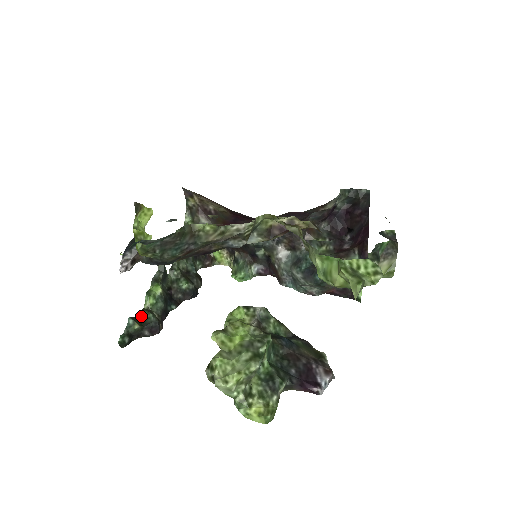
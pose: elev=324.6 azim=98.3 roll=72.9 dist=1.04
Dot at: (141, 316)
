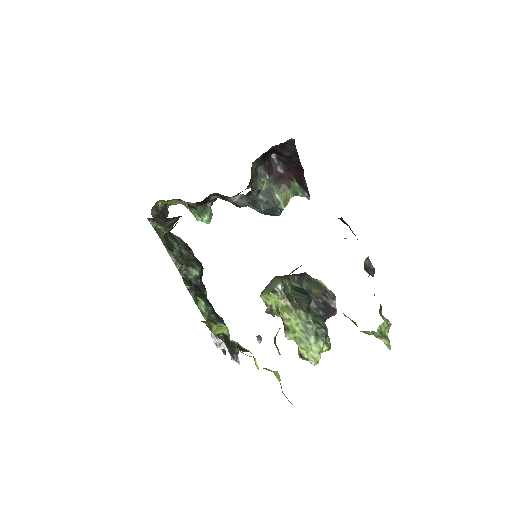
Dot at: occluded
